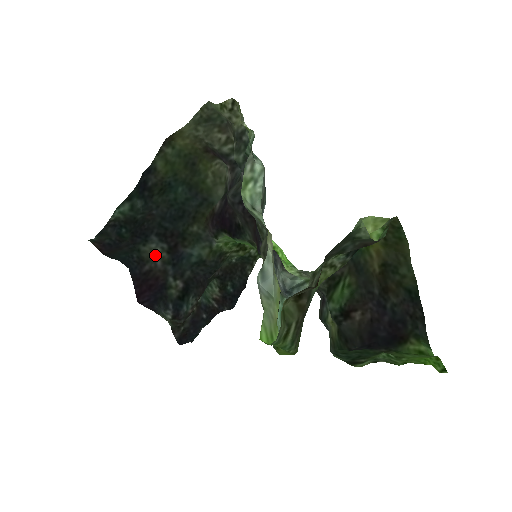
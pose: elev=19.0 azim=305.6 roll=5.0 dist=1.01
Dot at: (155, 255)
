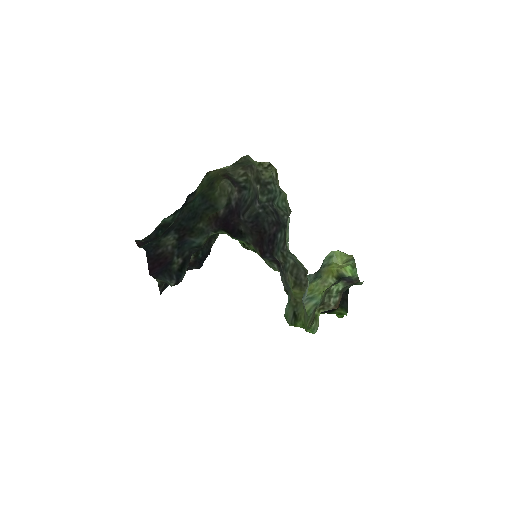
Dot at: (168, 242)
